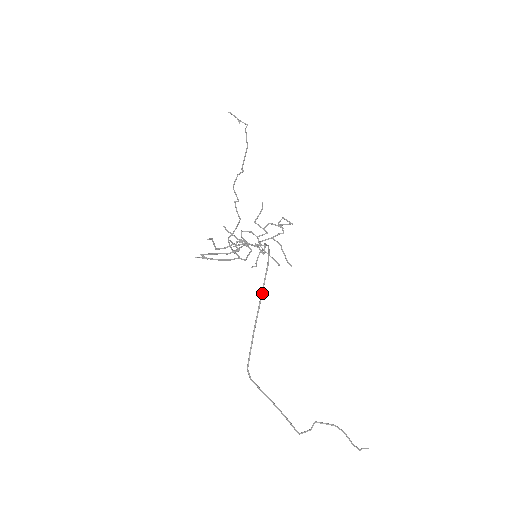
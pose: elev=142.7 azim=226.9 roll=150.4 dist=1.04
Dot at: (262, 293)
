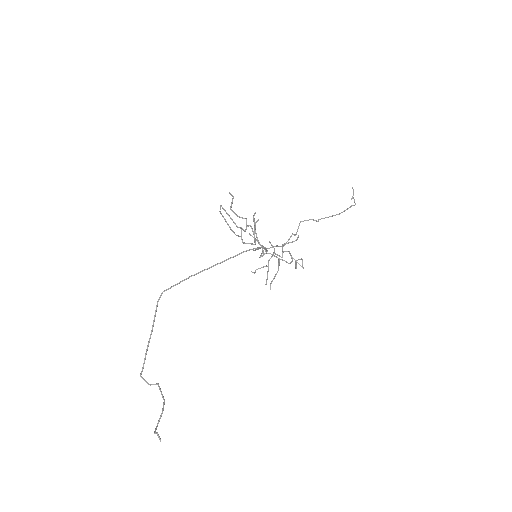
Dot at: (224, 261)
